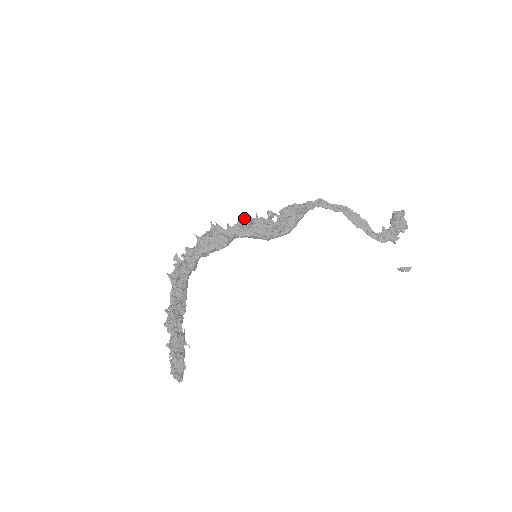
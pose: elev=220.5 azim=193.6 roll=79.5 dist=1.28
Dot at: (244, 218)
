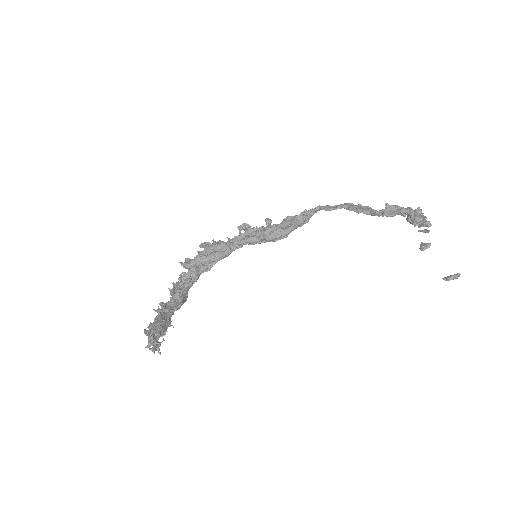
Dot at: occluded
